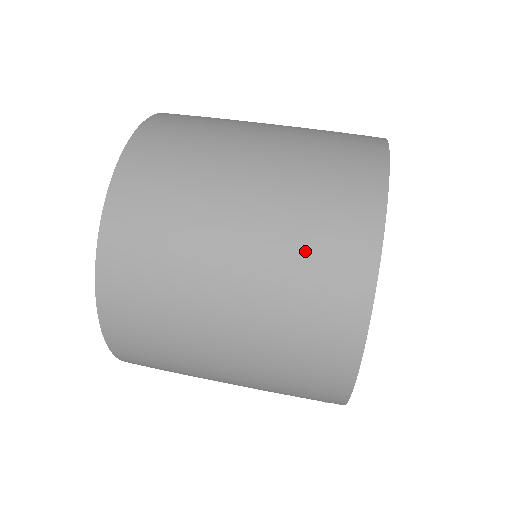
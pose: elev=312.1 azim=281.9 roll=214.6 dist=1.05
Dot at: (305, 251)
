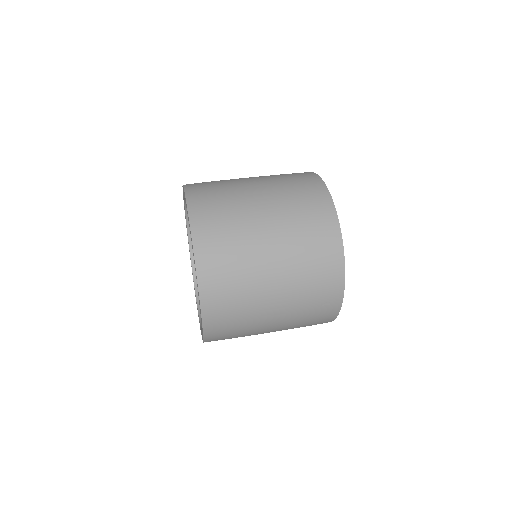
Dot at: (310, 283)
